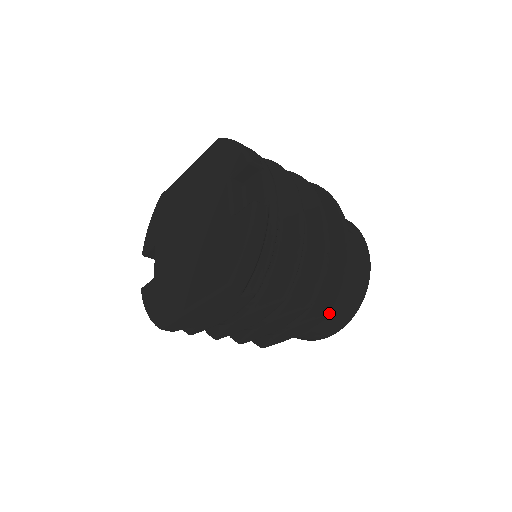
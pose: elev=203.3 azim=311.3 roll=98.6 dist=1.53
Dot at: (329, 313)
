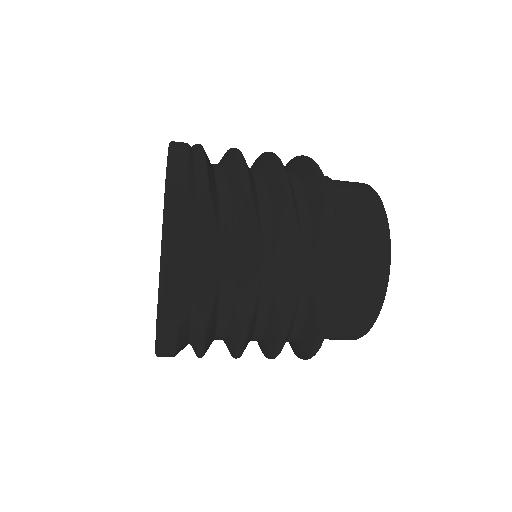
Dot at: (326, 199)
